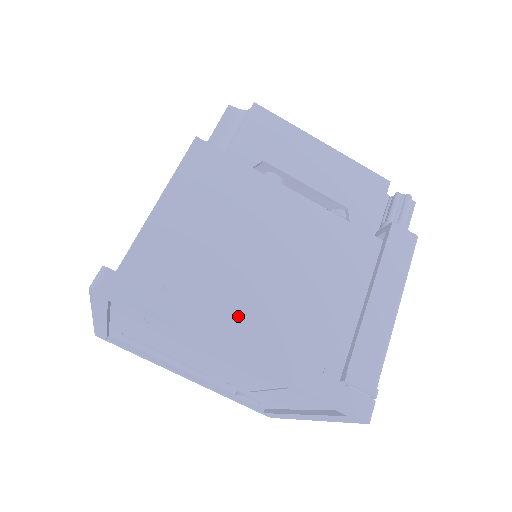
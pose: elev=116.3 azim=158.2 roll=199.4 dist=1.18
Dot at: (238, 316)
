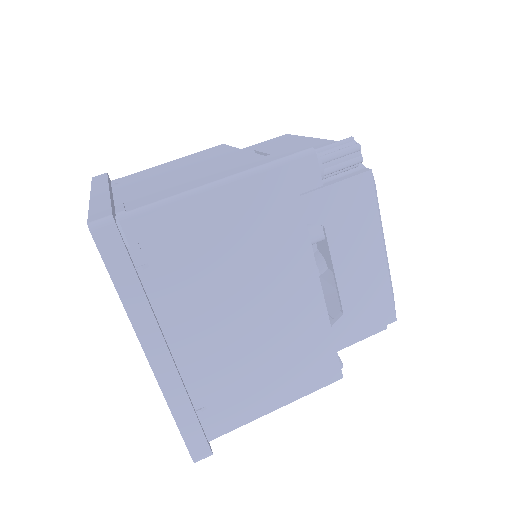
Dot at: (127, 191)
